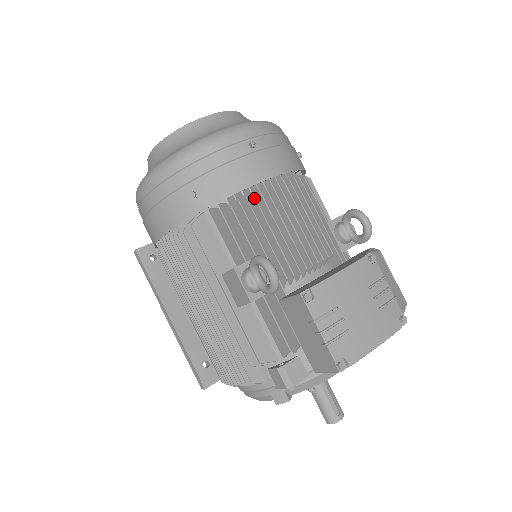
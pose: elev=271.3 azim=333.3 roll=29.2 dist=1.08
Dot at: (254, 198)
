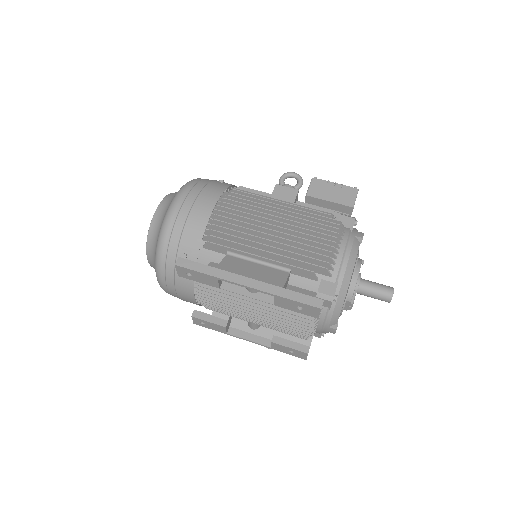
Dot at: occluded
